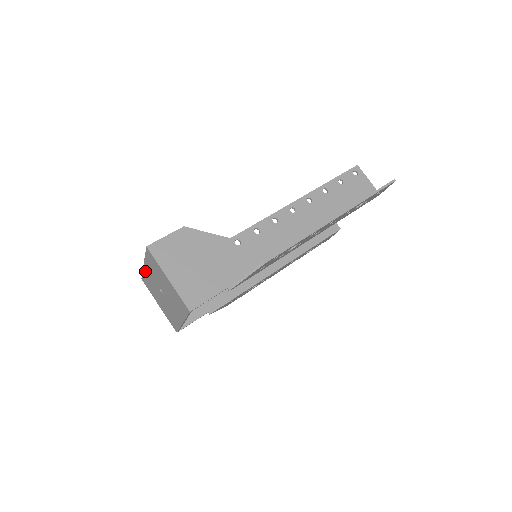
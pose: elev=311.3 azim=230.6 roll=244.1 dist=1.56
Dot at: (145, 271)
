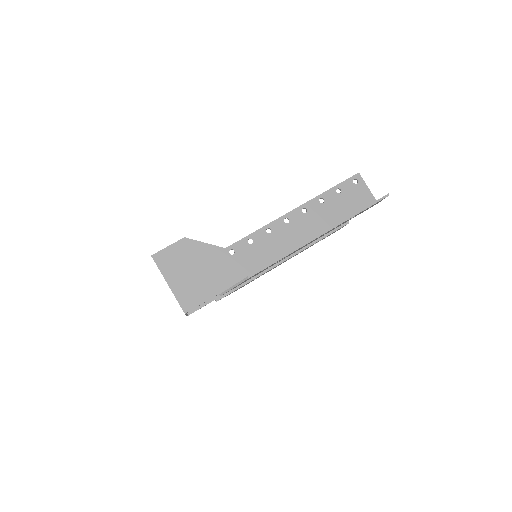
Dot at: occluded
